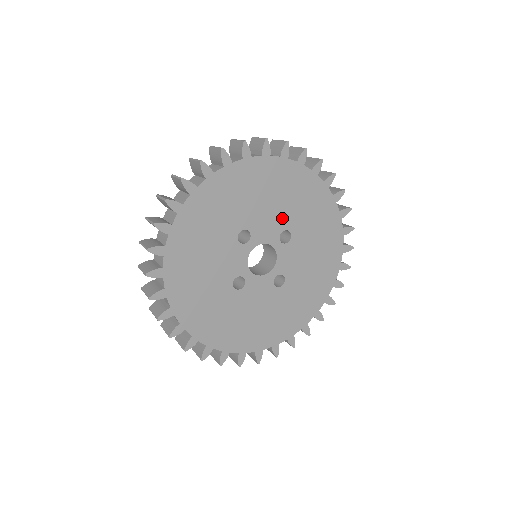
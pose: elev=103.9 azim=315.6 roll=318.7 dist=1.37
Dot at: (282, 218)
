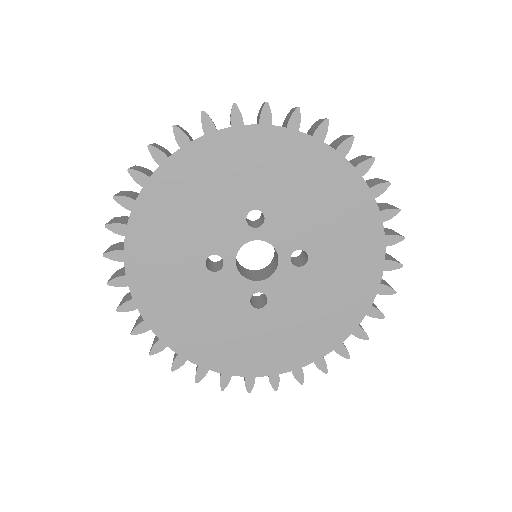
Dot at: (310, 235)
